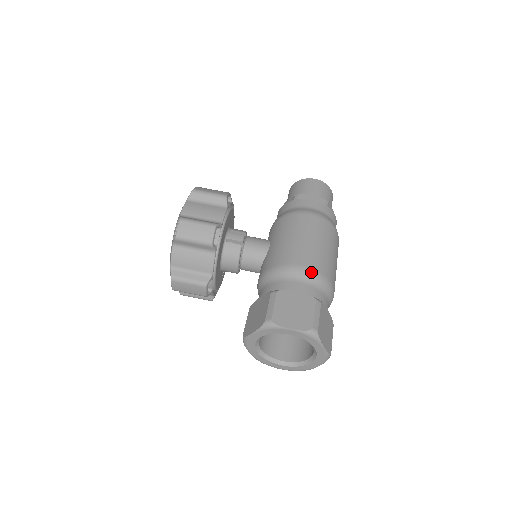
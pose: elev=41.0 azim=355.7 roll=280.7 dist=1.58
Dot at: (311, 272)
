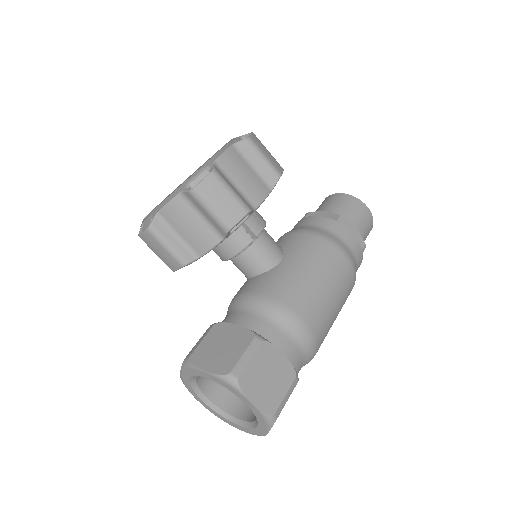
Dot at: (309, 335)
